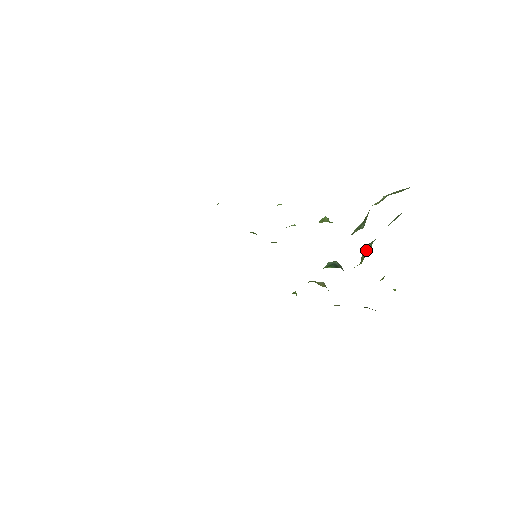
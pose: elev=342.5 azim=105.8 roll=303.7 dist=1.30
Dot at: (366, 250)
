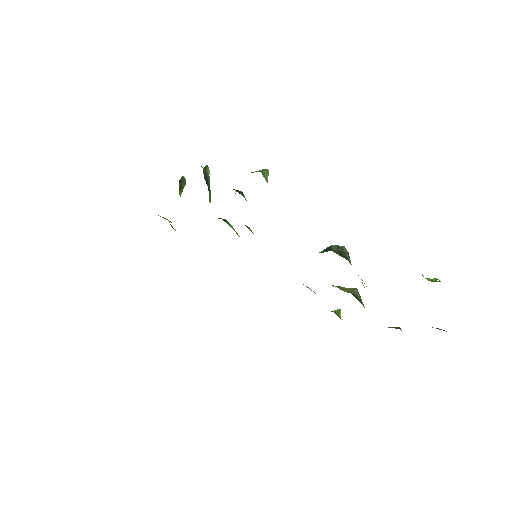
Dot at: occluded
